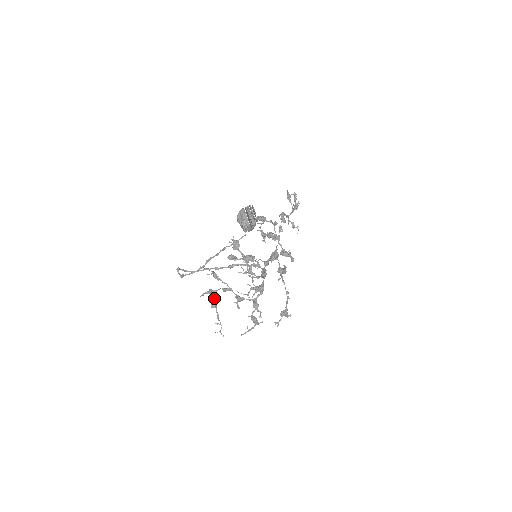
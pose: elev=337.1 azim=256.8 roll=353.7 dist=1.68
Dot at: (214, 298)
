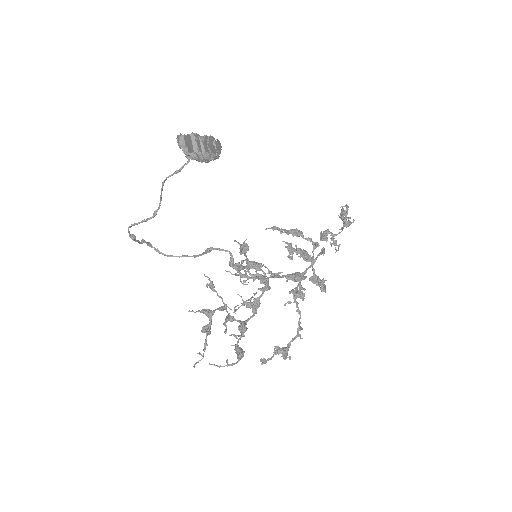
Dot at: occluded
